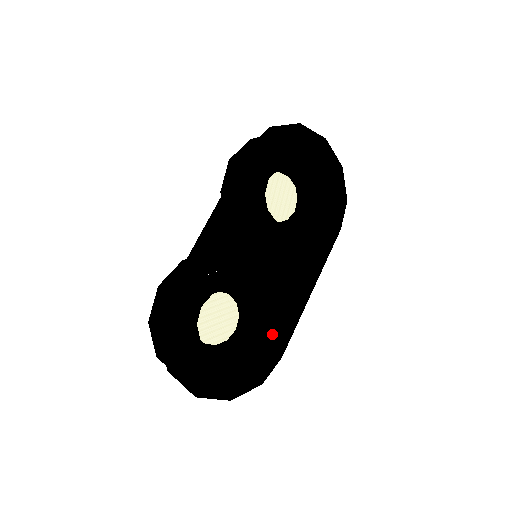
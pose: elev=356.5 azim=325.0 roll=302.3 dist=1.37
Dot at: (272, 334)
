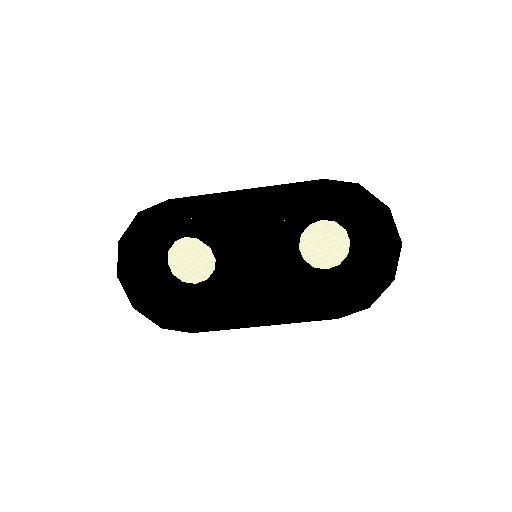
Dot at: (203, 311)
